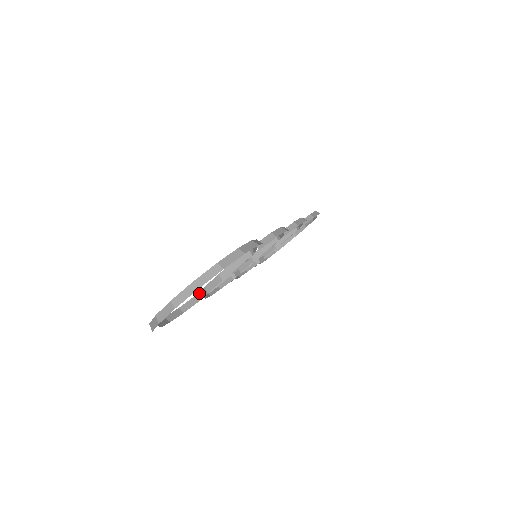
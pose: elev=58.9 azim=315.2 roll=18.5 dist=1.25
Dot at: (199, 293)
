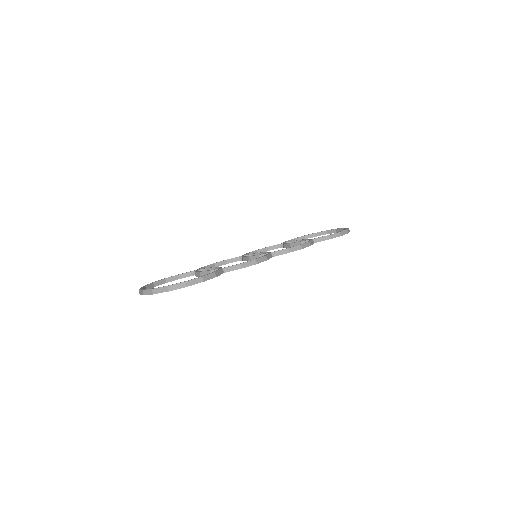
Dot at: occluded
